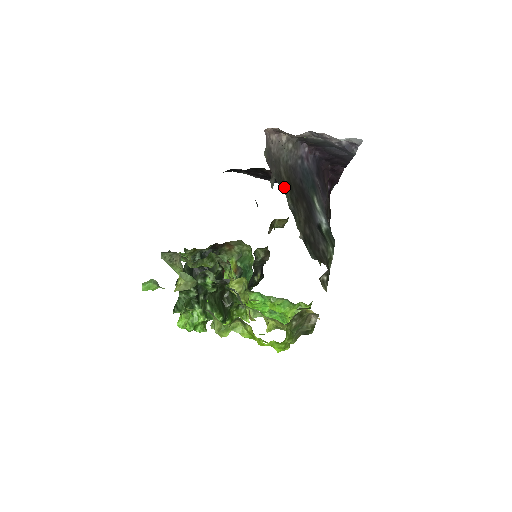
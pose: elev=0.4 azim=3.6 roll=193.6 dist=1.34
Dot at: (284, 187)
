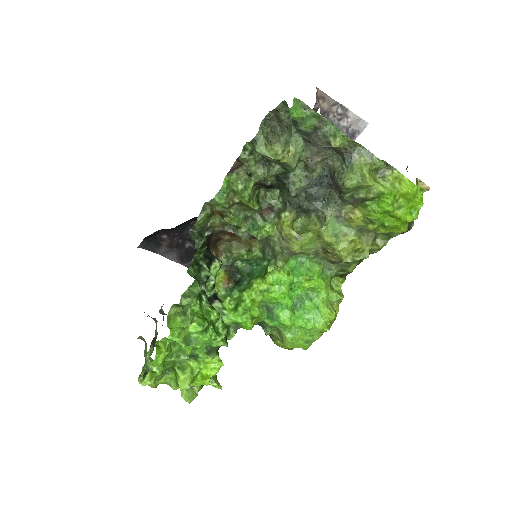
Dot at: occluded
